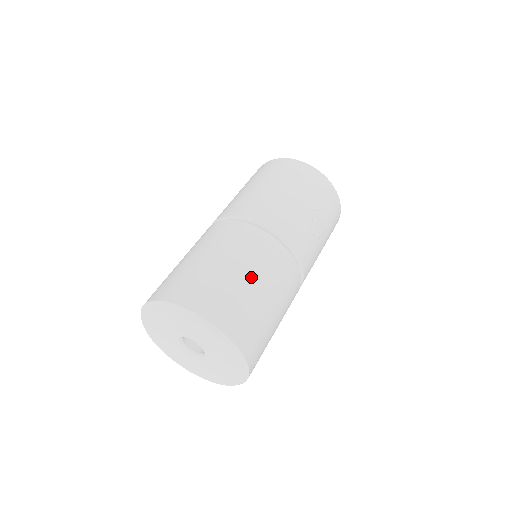
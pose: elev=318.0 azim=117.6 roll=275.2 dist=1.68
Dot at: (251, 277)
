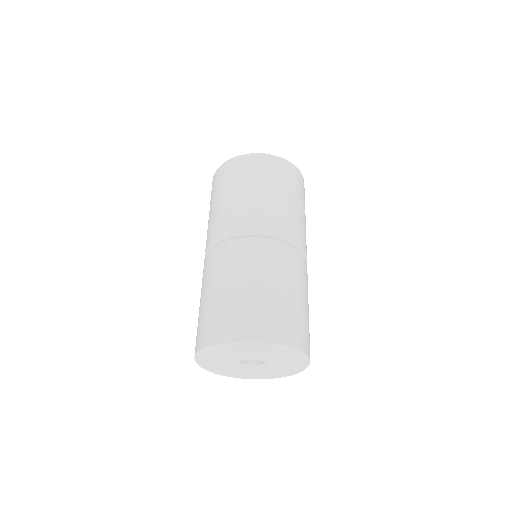
Dot at: (286, 288)
